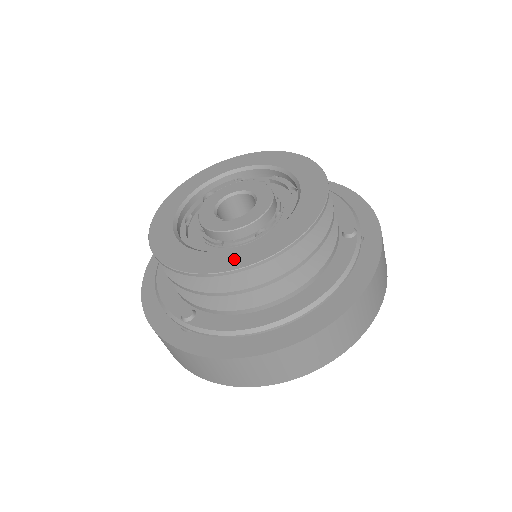
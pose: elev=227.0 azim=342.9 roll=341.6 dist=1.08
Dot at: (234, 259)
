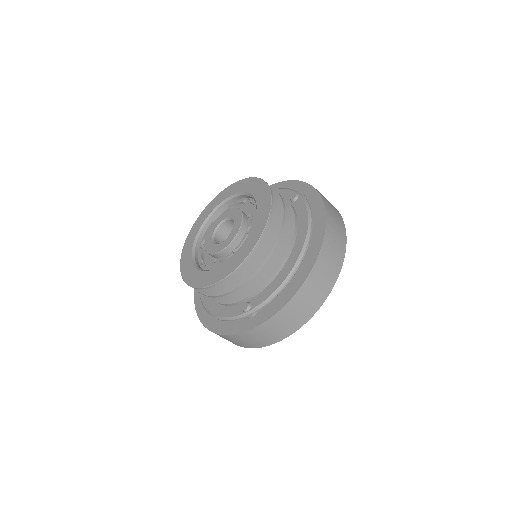
Dot at: (247, 247)
